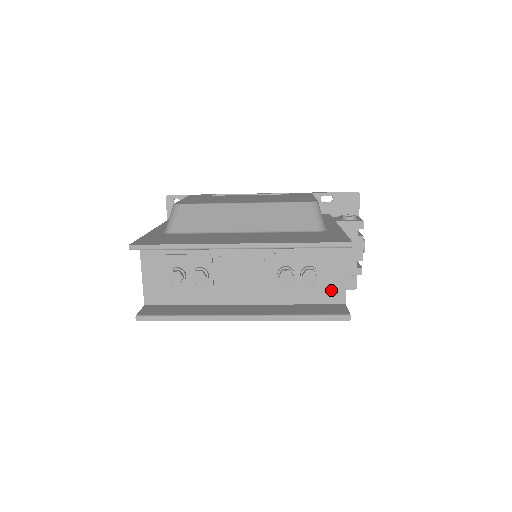
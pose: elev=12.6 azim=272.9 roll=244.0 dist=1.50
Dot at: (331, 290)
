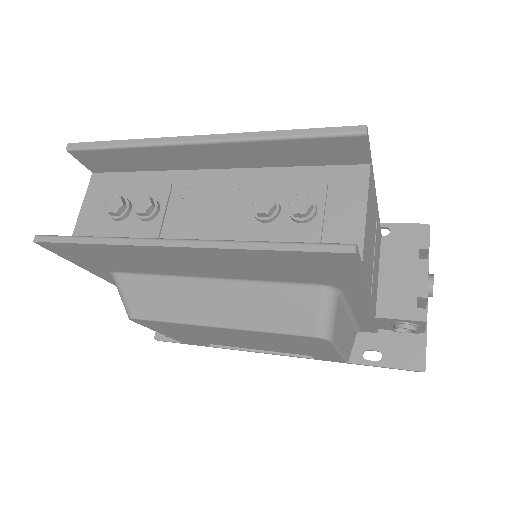
Dot at: (338, 238)
